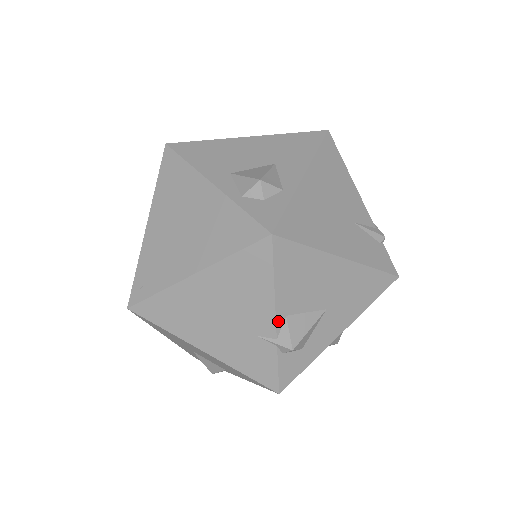
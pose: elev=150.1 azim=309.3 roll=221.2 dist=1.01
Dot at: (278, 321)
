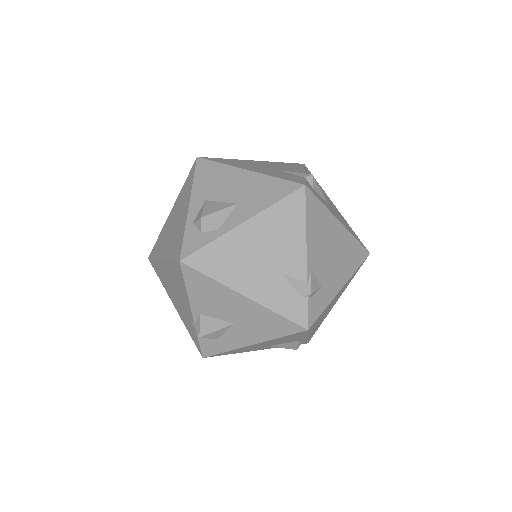
Dot at: (194, 314)
